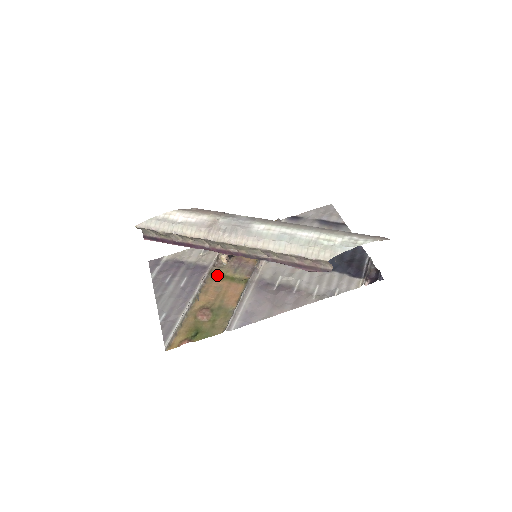
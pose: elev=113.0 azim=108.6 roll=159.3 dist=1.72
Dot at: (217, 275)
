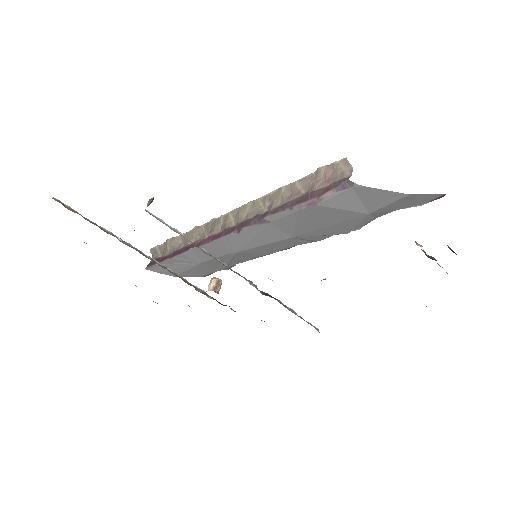
Dot at: occluded
